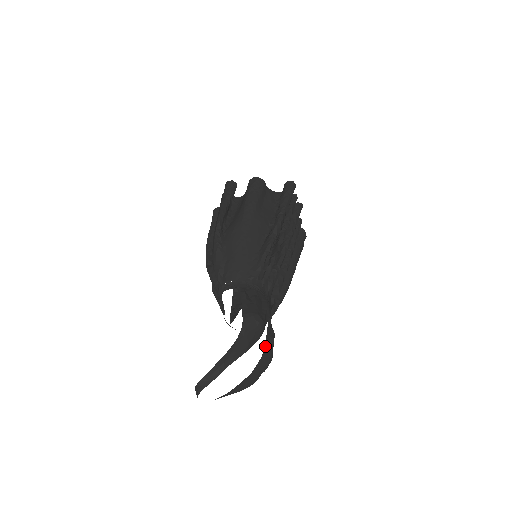
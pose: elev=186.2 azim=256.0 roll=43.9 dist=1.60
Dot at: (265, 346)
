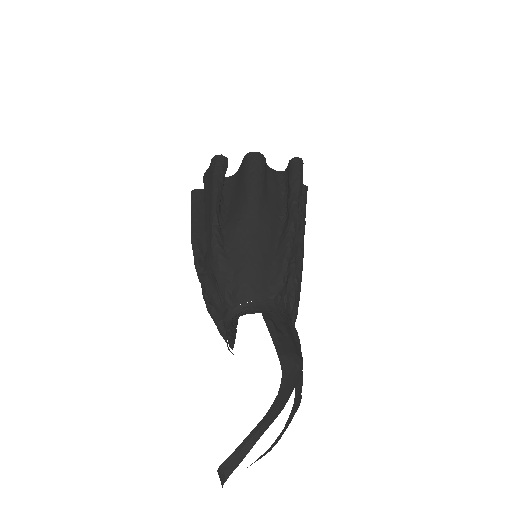
Dot at: (296, 389)
